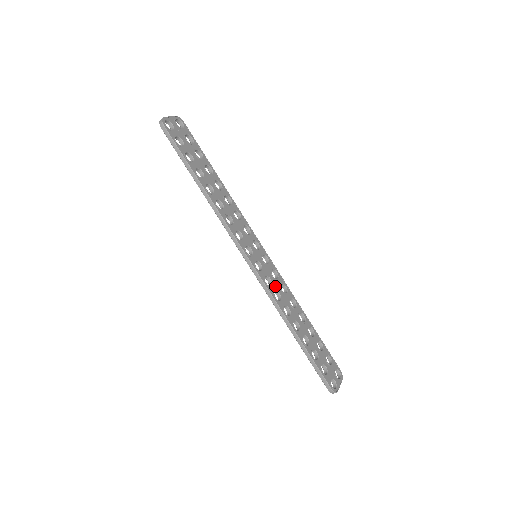
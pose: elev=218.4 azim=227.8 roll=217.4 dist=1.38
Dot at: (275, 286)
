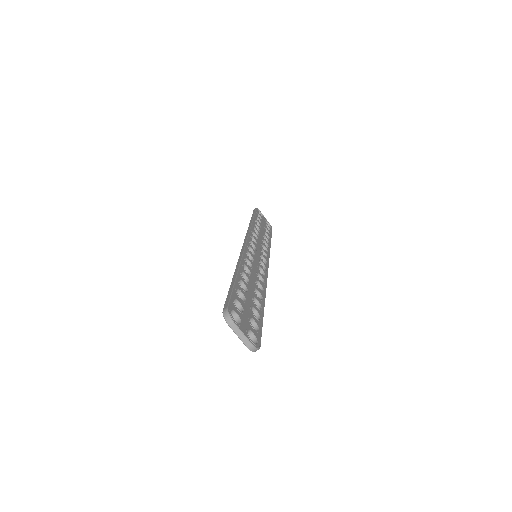
Dot at: (253, 265)
